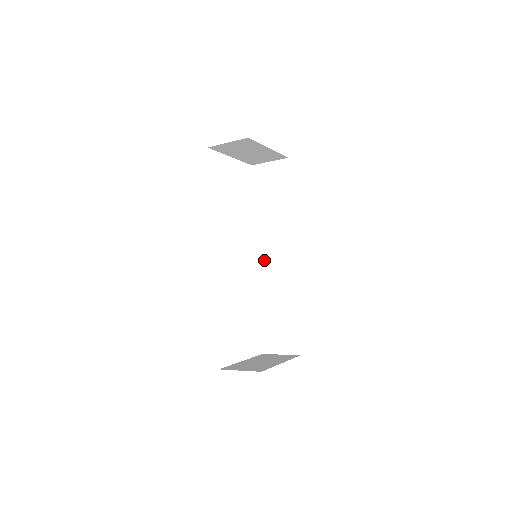
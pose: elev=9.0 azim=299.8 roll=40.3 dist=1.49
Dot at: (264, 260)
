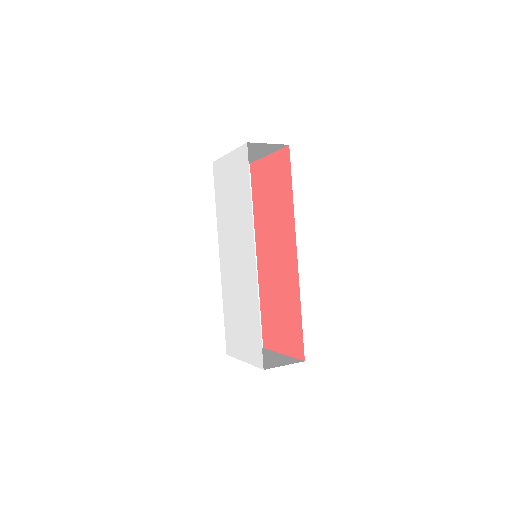
Dot at: occluded
